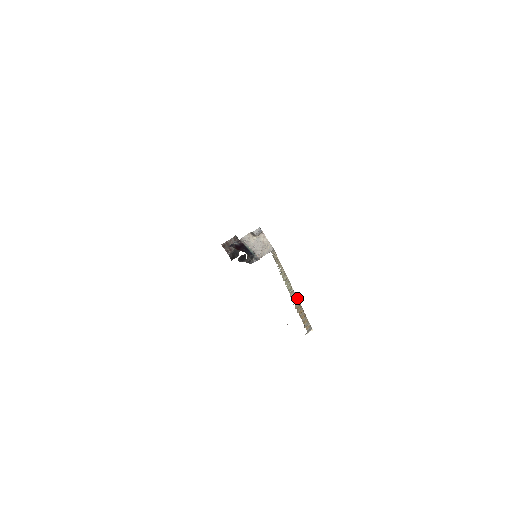
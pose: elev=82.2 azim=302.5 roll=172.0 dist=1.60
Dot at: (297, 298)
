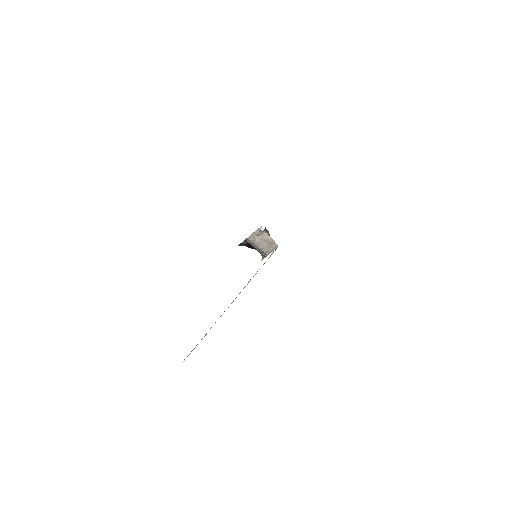
Dot at: occluded
